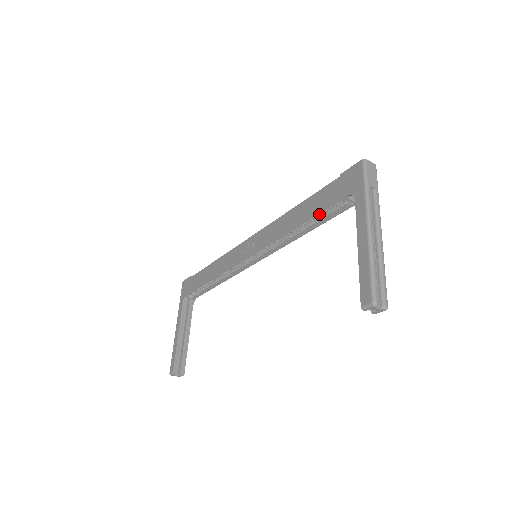
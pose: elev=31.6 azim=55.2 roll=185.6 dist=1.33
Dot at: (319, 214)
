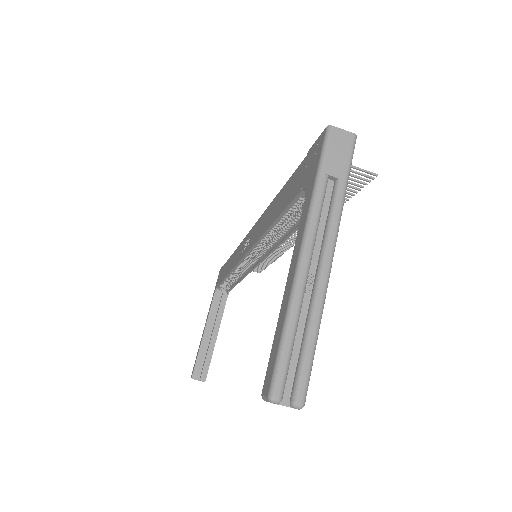
Dot at: (288, 212)
